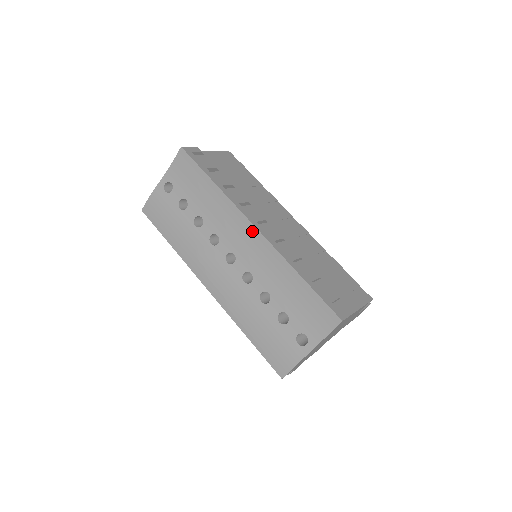
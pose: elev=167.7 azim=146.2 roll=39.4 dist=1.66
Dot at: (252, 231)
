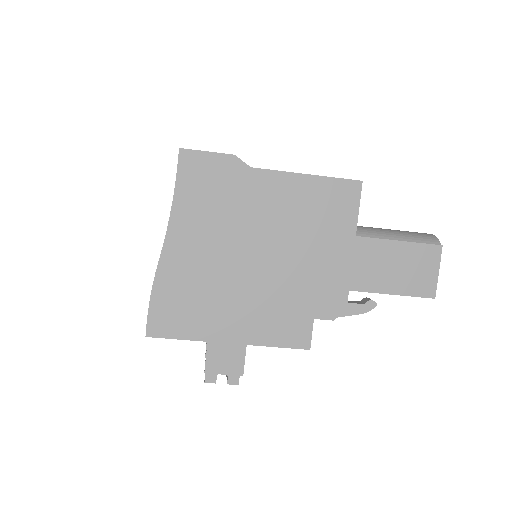
Dot at: occluded
